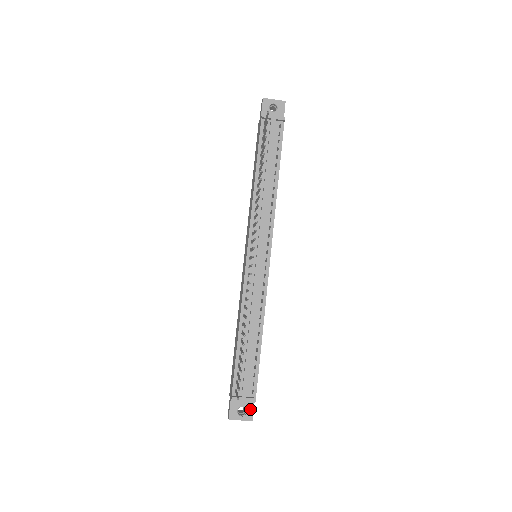
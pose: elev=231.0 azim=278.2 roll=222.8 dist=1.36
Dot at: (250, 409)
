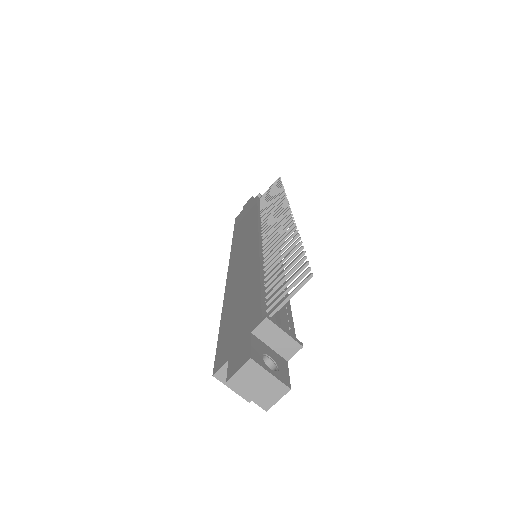
Dot at: (283, 369)
